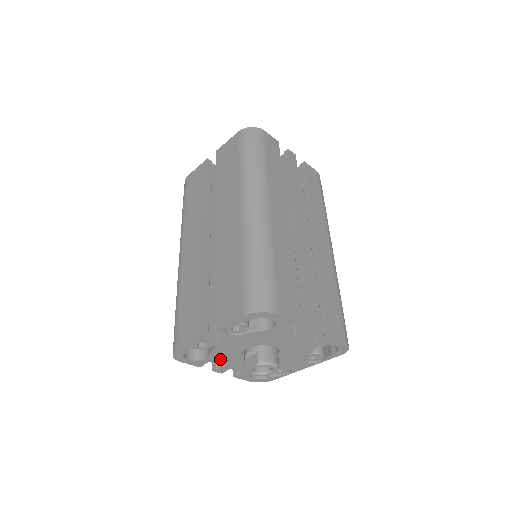
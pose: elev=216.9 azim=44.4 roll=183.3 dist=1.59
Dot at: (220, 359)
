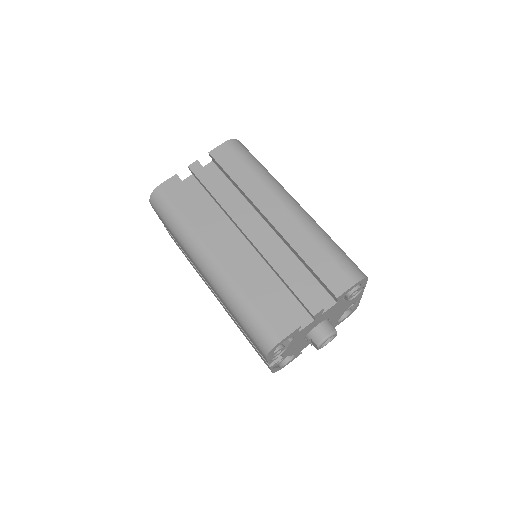
Dot at: (303, 347)
